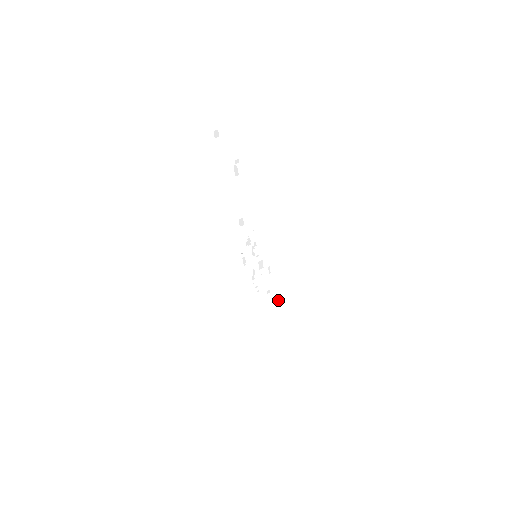
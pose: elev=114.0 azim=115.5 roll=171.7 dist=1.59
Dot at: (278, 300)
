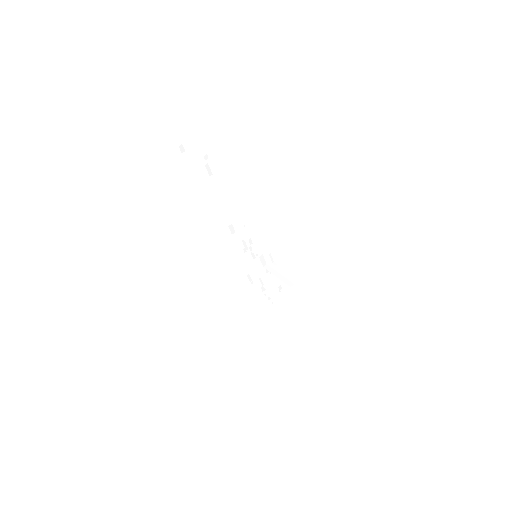
Dot at: (290, 285)
